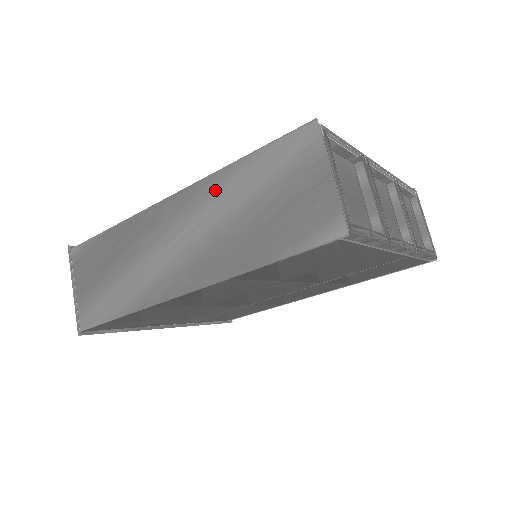
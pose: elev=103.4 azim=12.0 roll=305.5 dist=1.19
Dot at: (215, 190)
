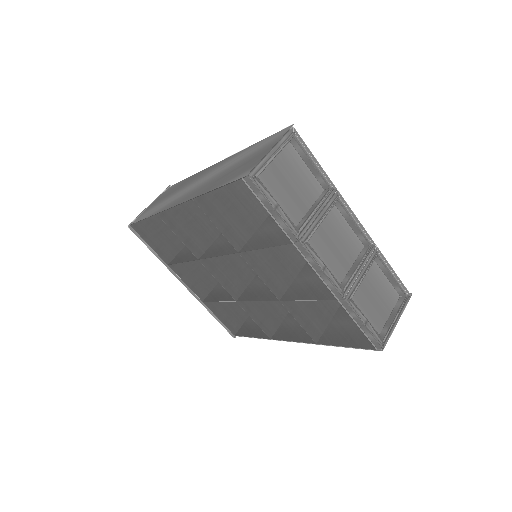
Dot at: (233, 158)
